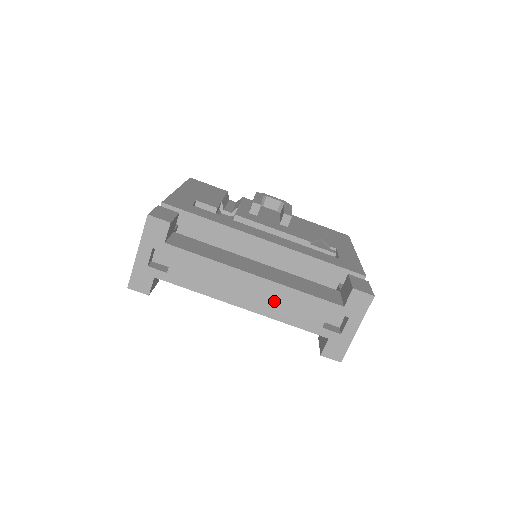
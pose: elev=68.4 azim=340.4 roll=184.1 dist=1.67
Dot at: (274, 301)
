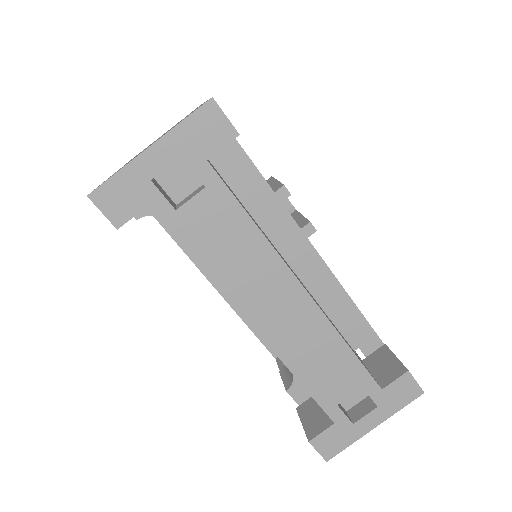
Dot at: (303, 338)
